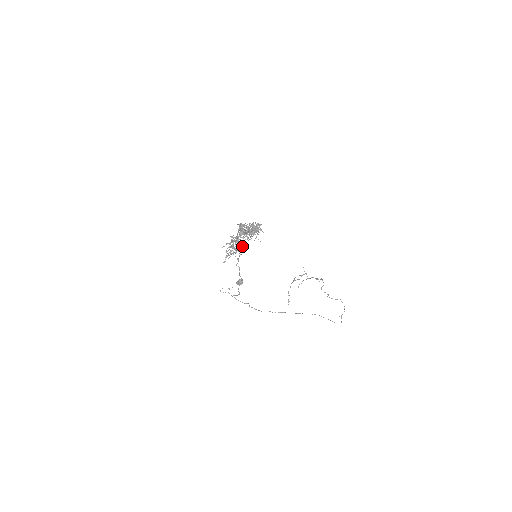
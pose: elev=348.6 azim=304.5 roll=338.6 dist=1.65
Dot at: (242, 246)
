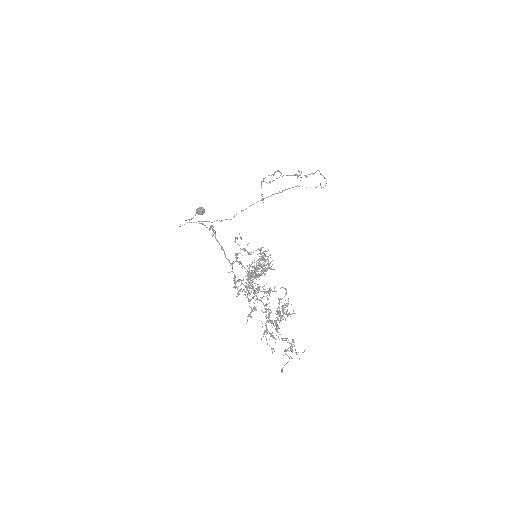
Dot at: occluded
